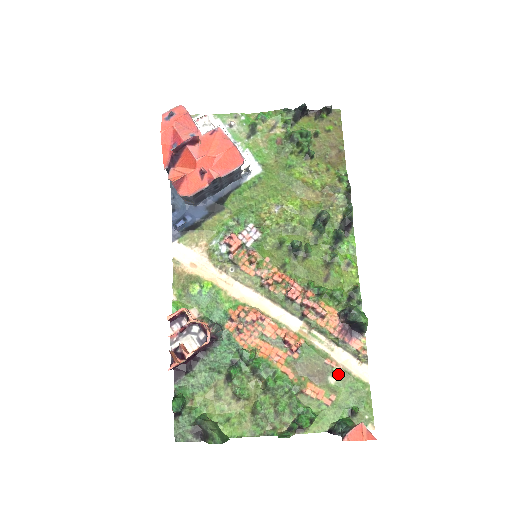
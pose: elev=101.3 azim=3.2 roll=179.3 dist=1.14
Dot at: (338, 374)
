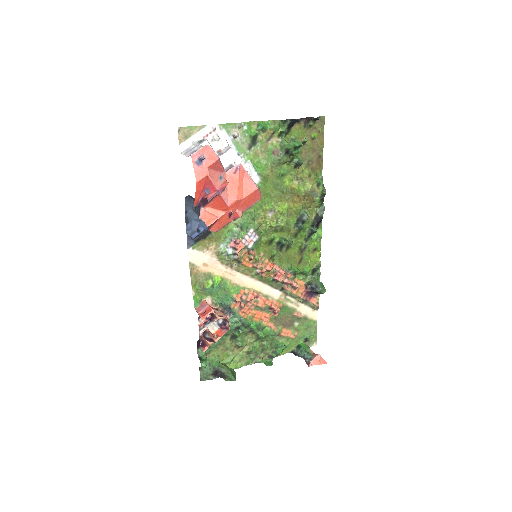
Dot at: (300, 320)
